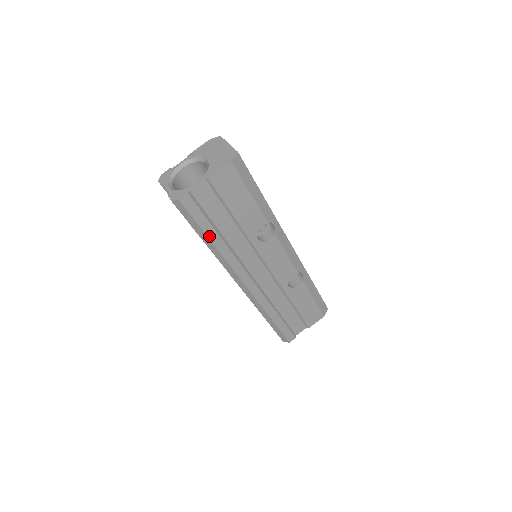
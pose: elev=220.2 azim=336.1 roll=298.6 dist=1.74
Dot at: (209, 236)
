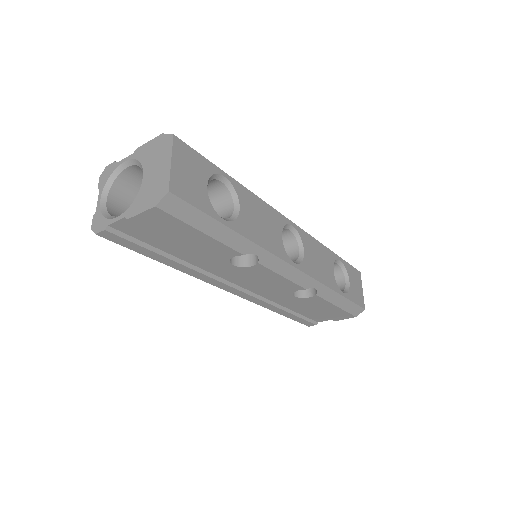
Dot at: (158, 260)
